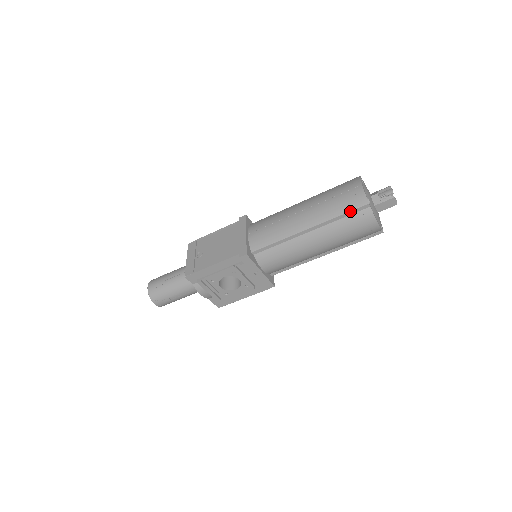
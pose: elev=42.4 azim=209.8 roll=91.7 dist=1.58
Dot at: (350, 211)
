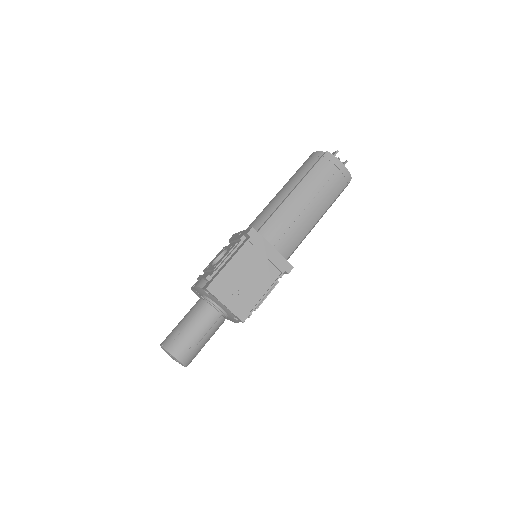
Dot at: occluded
